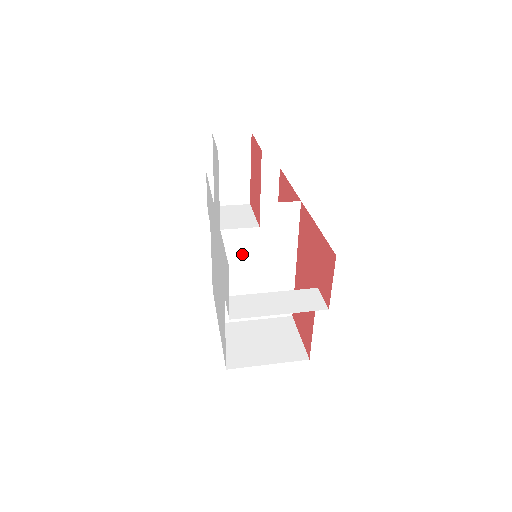
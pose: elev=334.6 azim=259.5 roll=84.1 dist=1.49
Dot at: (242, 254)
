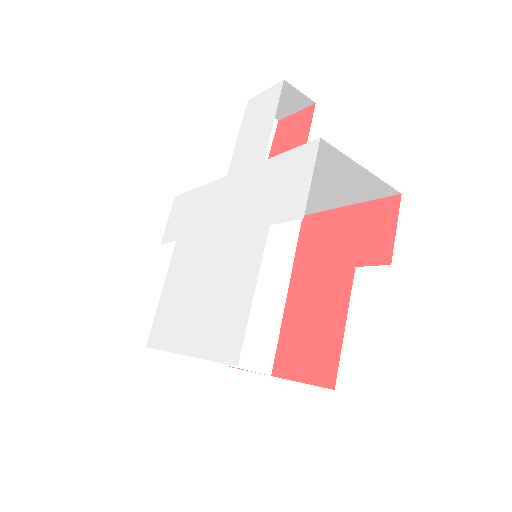
Dot at: occluded
